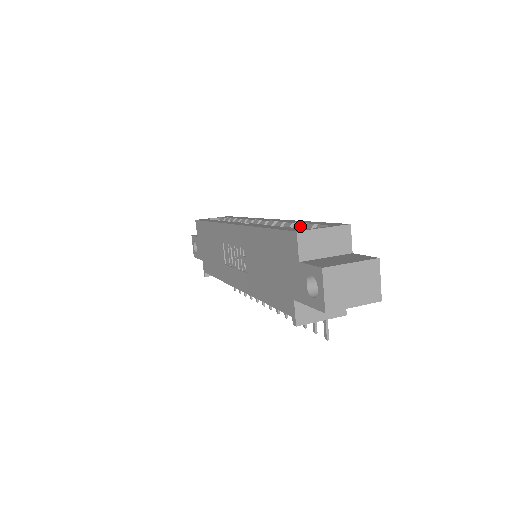
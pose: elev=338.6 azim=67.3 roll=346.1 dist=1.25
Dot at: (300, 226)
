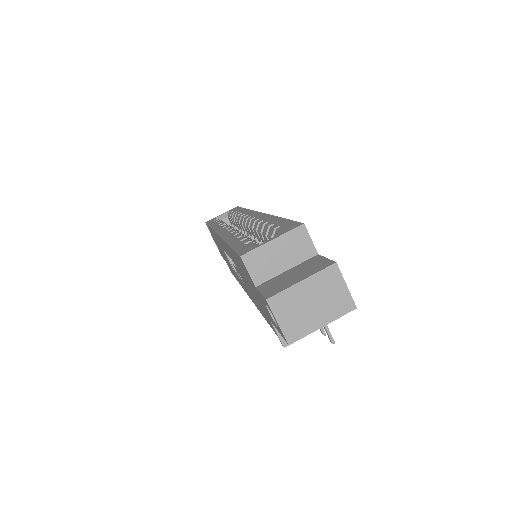
Dot at: (266, 230)
